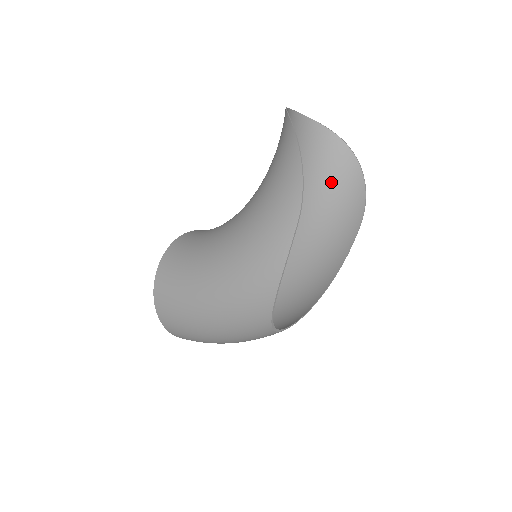
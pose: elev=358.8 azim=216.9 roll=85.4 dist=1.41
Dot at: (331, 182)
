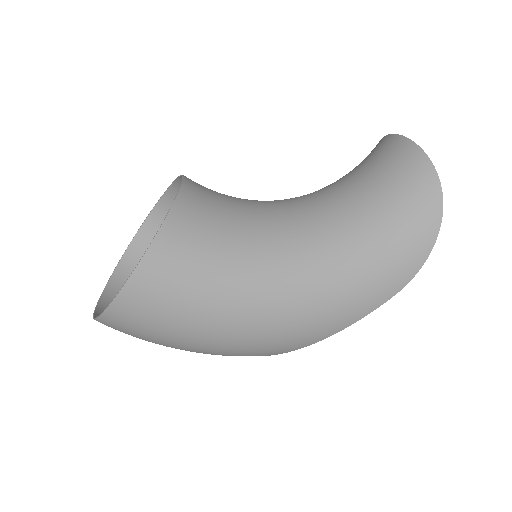
Dot at: occluded
